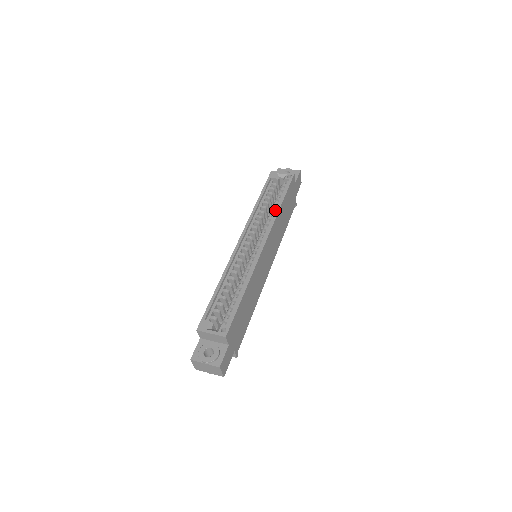
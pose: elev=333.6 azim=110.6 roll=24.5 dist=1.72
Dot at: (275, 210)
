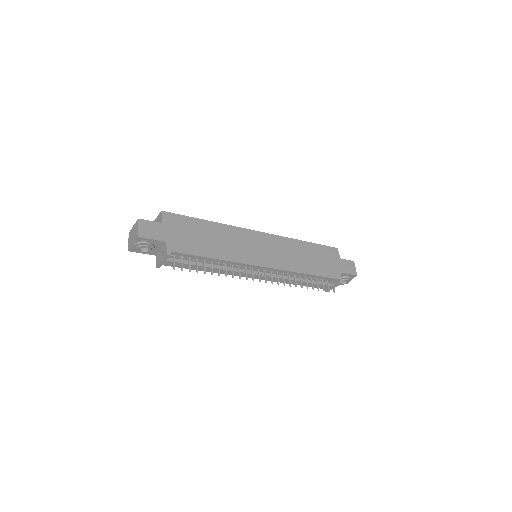
Dot at: occluded
